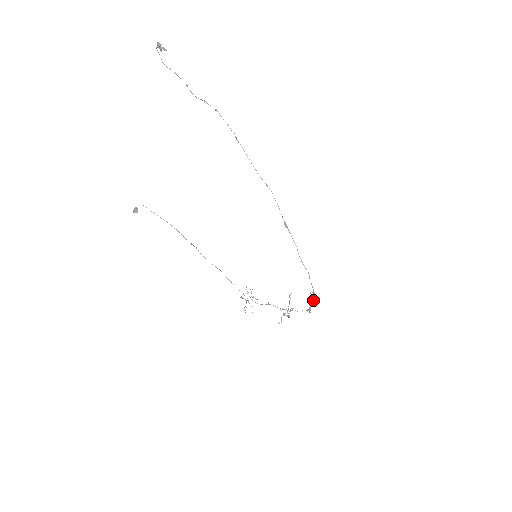
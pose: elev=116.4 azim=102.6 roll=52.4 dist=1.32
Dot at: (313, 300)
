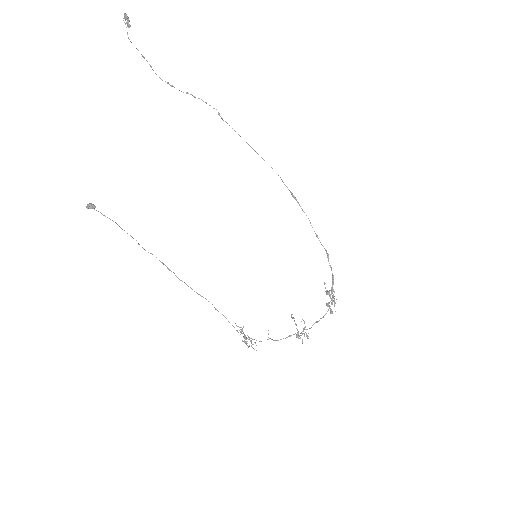
Dot at: (332, 293)
